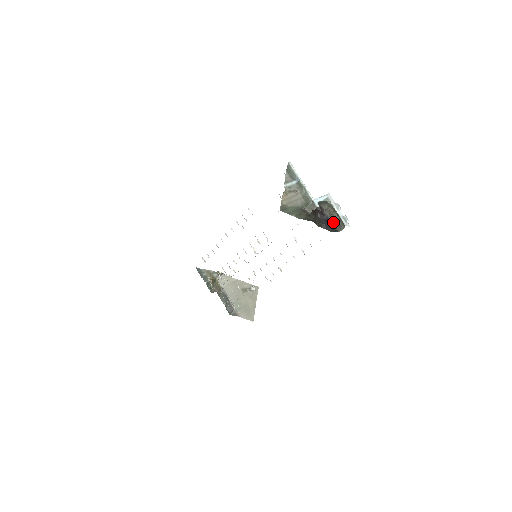
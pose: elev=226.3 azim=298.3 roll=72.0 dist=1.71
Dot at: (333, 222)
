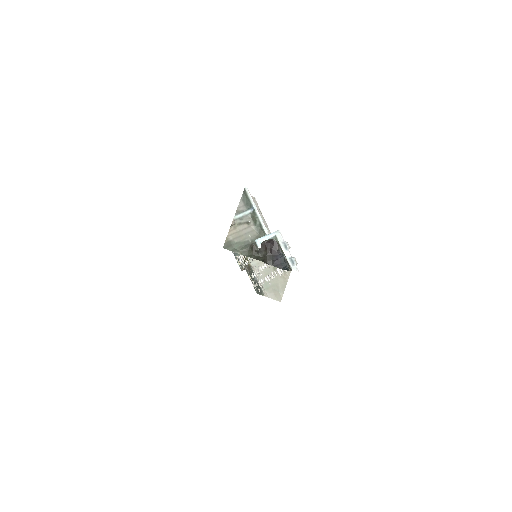
Dot at: (286, 259)
